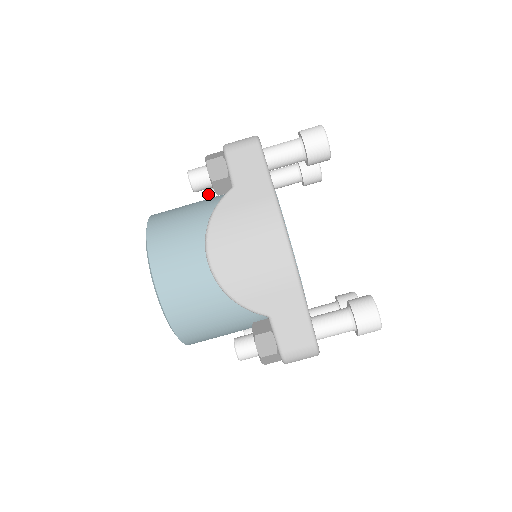
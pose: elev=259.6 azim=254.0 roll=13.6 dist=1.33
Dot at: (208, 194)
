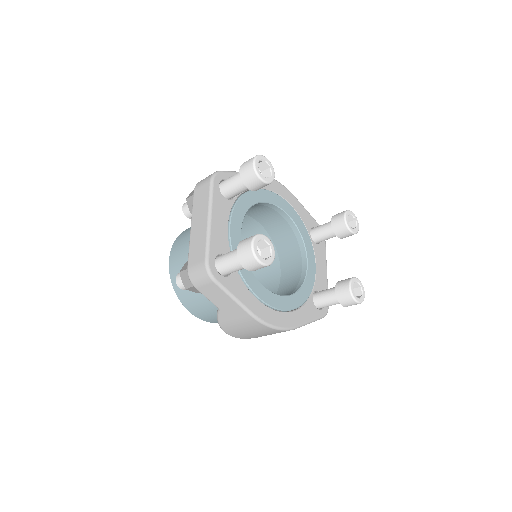
Dot at: (187, 217)
